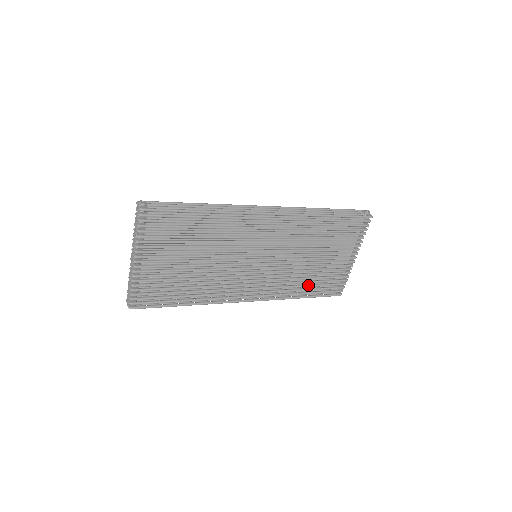
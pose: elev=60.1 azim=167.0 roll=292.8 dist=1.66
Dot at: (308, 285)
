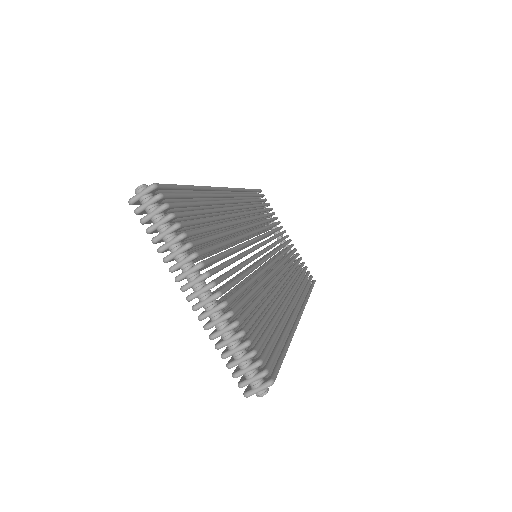
Dot at: (300, 275)
